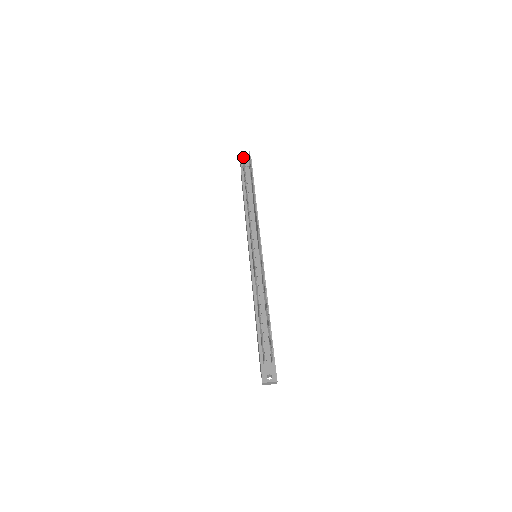
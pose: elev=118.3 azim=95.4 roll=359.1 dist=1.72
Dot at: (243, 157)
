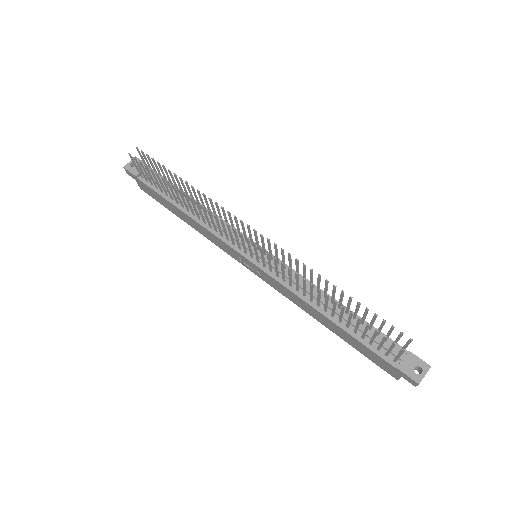
Dot at: (135, 159)
